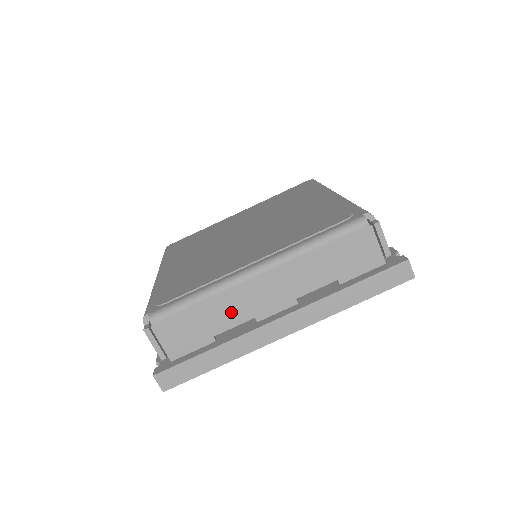
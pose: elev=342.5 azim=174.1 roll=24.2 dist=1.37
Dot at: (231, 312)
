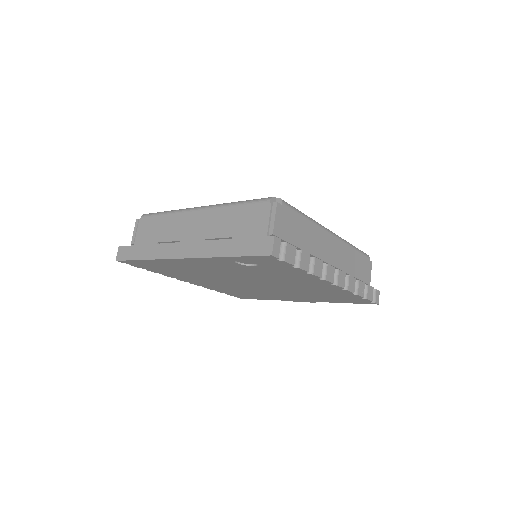
Dot at: (173, 230)
